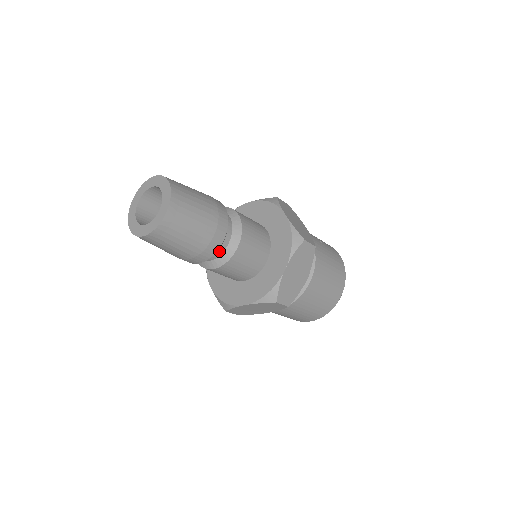
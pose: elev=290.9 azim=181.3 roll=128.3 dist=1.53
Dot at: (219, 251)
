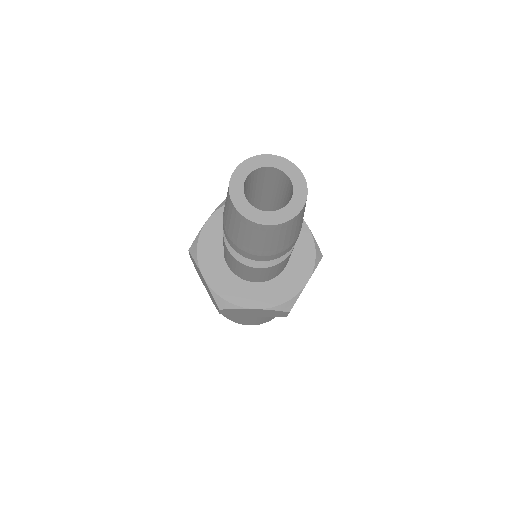
Dot at: occluded
